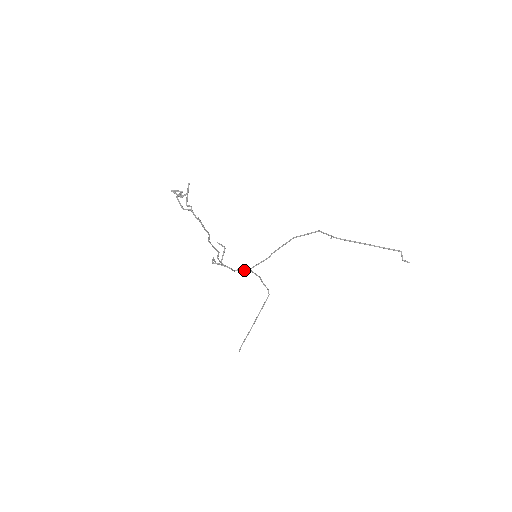
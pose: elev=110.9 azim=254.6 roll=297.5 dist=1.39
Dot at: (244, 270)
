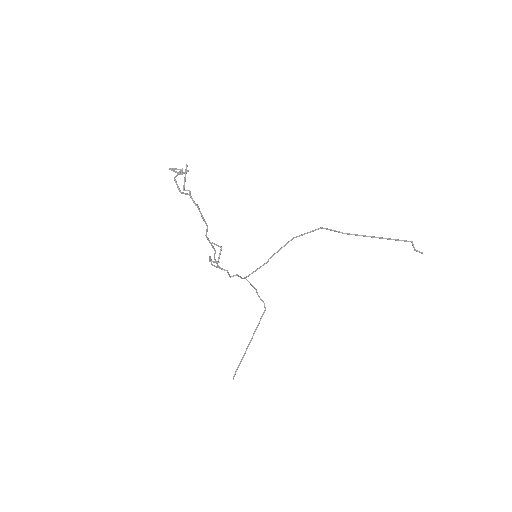
Dot at: (240, 277)
